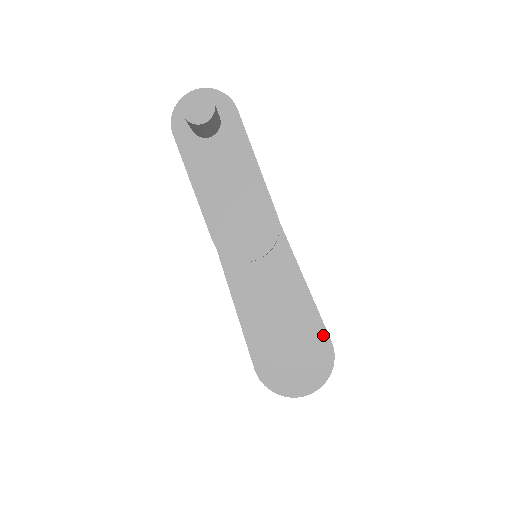
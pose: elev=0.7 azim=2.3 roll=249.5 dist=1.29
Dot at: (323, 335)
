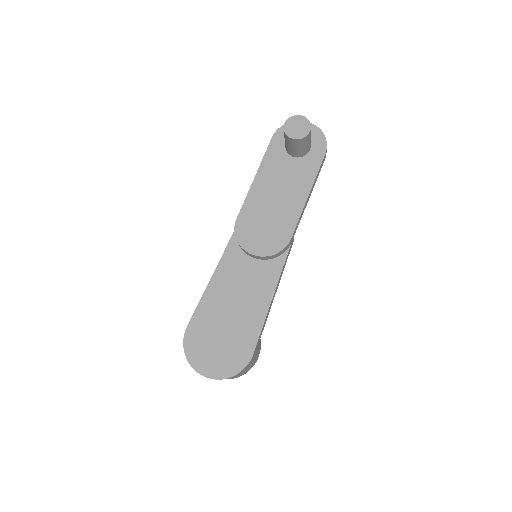
Dot at: (251, 345)
